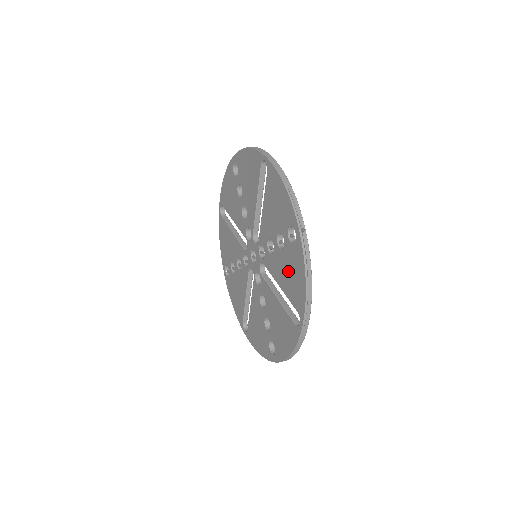
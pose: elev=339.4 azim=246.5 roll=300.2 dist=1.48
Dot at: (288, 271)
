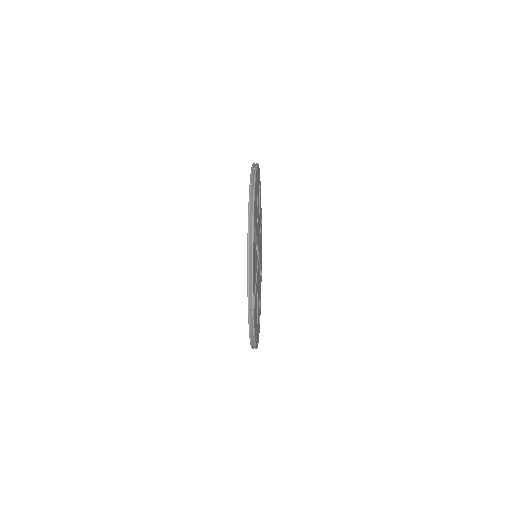
Dot at: occluded
